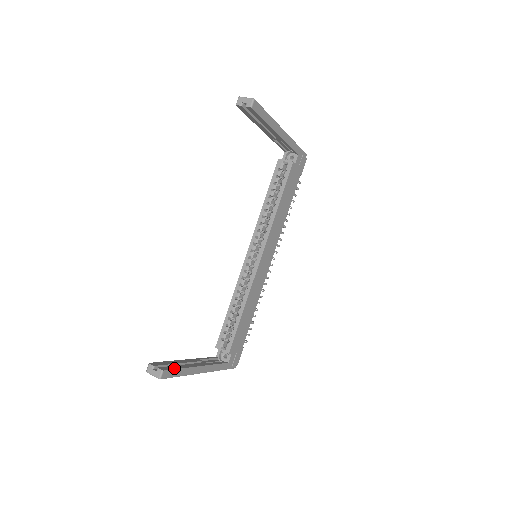
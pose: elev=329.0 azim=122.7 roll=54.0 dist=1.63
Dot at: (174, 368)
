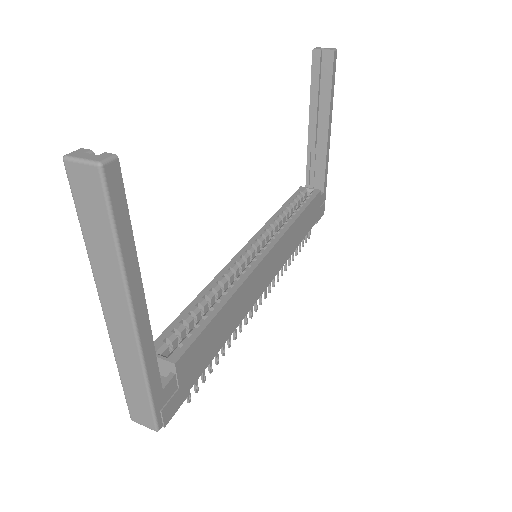
Dot at: (124, 203)
